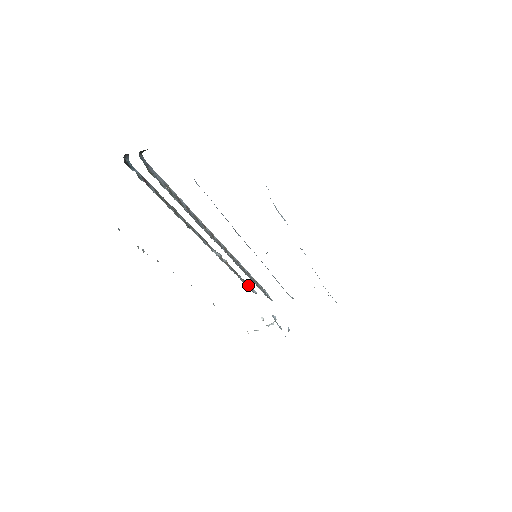
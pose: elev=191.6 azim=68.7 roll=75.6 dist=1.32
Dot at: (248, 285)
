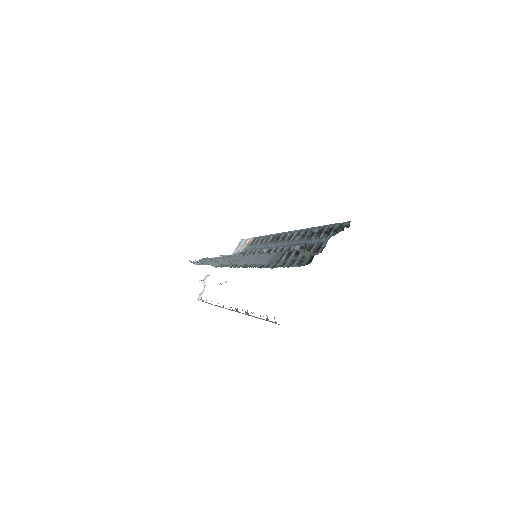
Dot at: occluded
